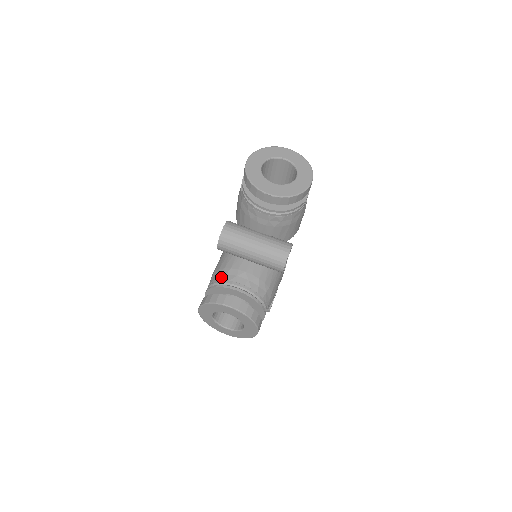
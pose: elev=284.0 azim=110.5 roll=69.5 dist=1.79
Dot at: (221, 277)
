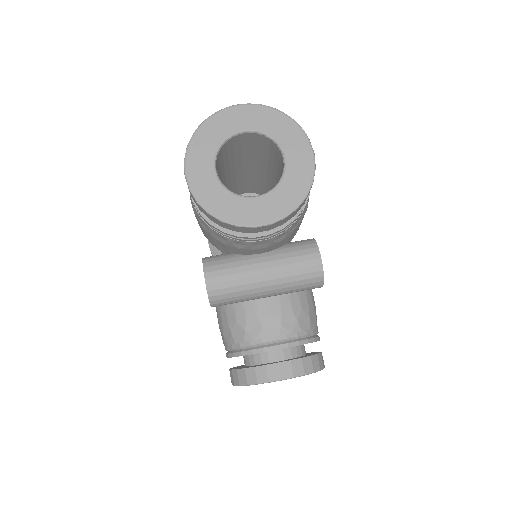
Dot at: (240, 337)
